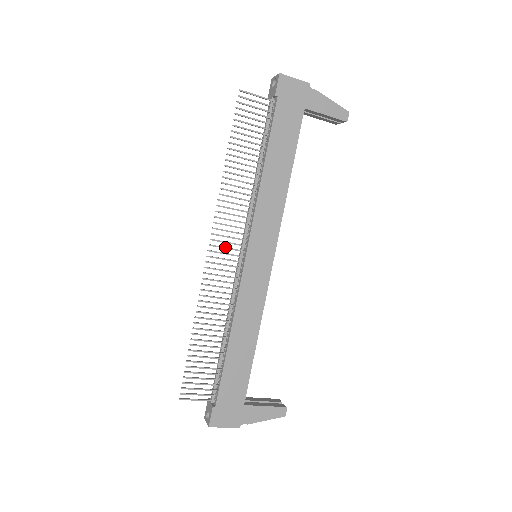
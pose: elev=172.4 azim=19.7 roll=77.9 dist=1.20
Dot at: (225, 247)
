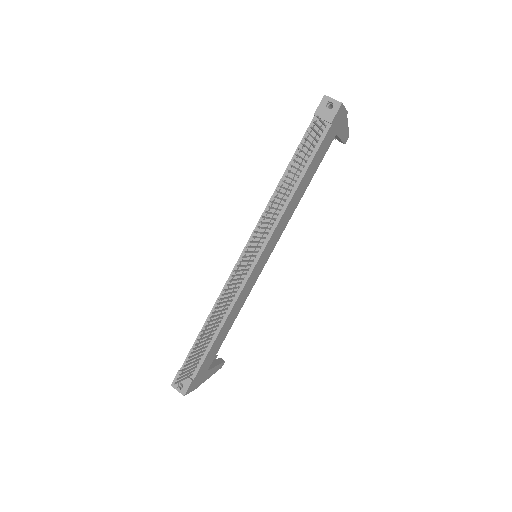
Dot at: (249, 256)
